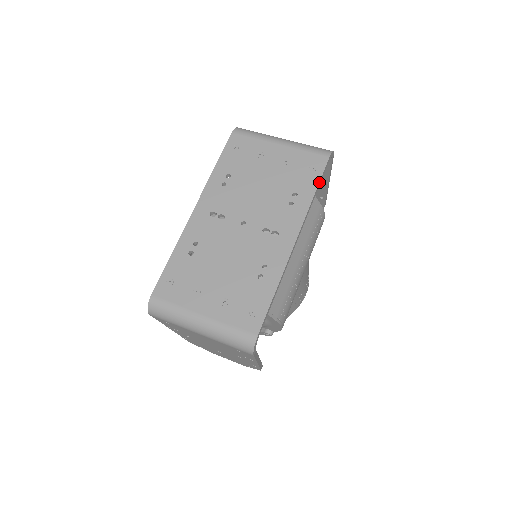
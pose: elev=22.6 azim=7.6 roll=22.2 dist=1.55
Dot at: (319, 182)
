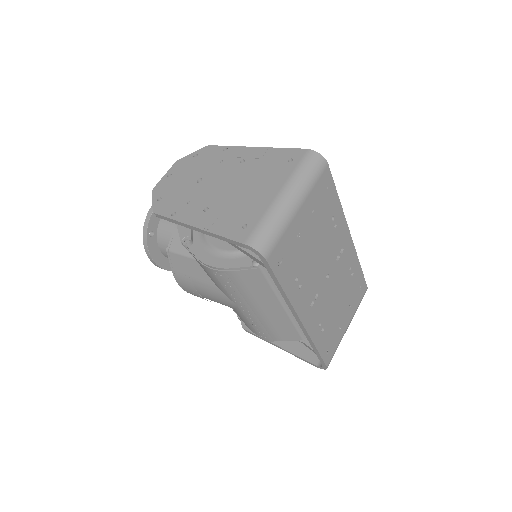
Dot at: occluded
